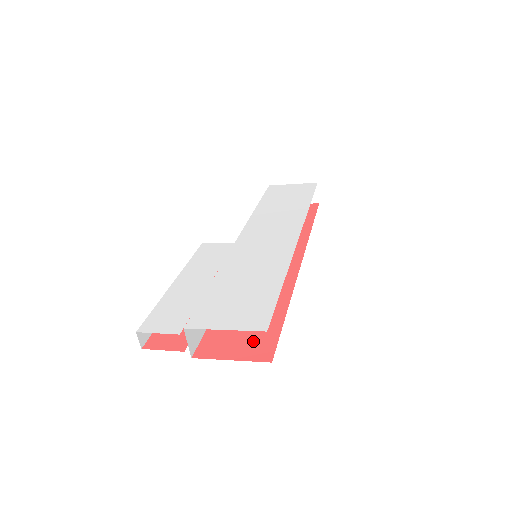
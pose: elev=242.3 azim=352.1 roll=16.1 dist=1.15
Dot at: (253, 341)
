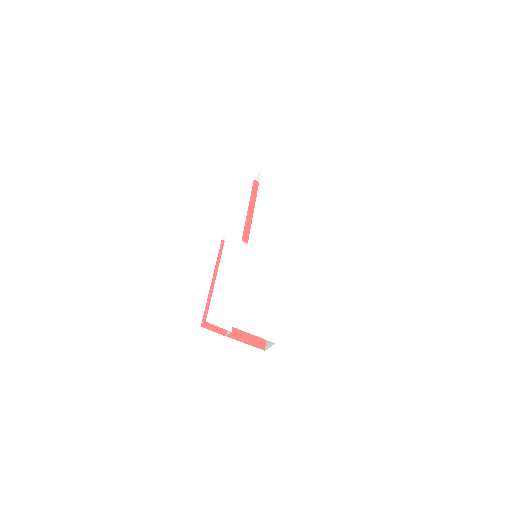
Dot at: occluded
